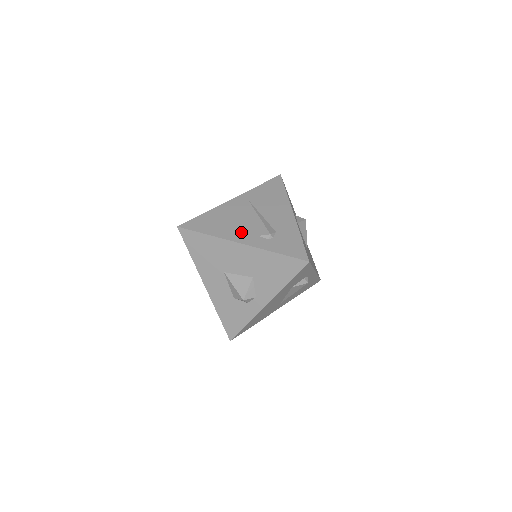
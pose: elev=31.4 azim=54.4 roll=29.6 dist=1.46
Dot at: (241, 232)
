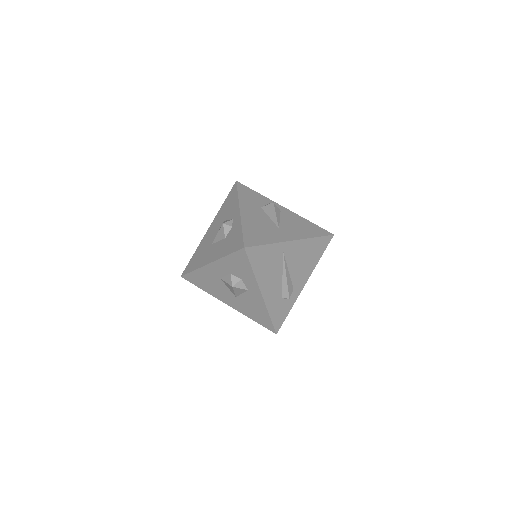
Dot at: occluded
